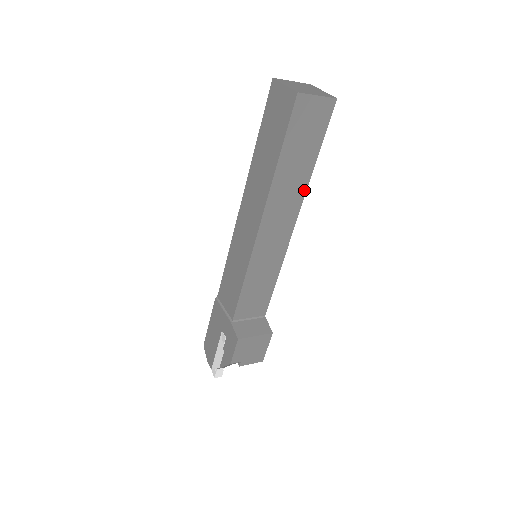
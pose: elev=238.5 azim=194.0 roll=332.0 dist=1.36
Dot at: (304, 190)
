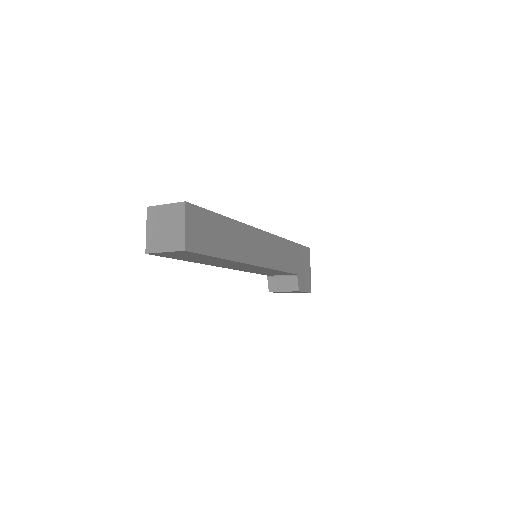
Dot at: (234, 261)
